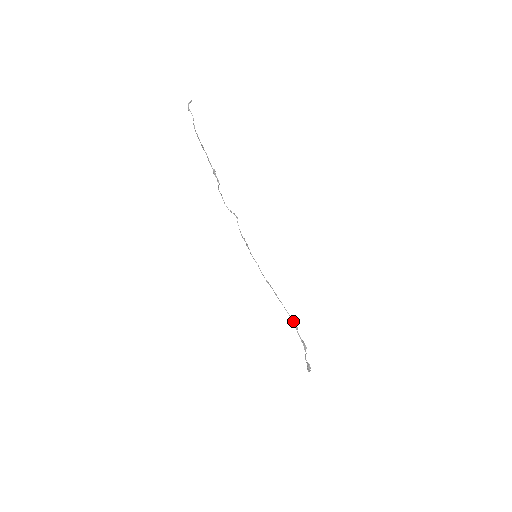
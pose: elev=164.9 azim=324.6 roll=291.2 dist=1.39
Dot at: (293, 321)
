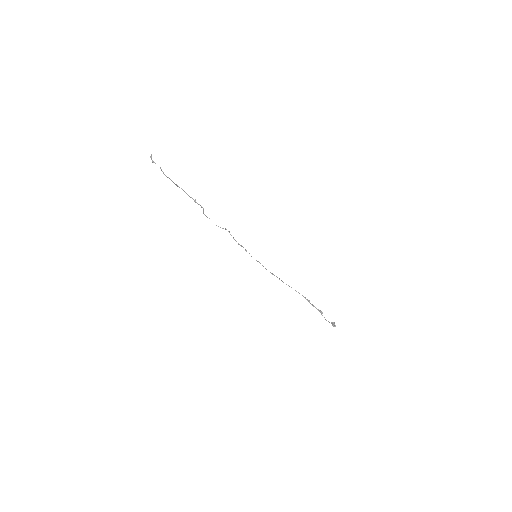
Dot at: (304, 297)
